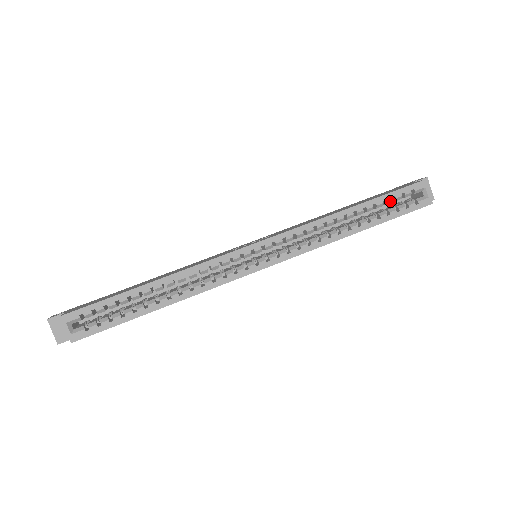
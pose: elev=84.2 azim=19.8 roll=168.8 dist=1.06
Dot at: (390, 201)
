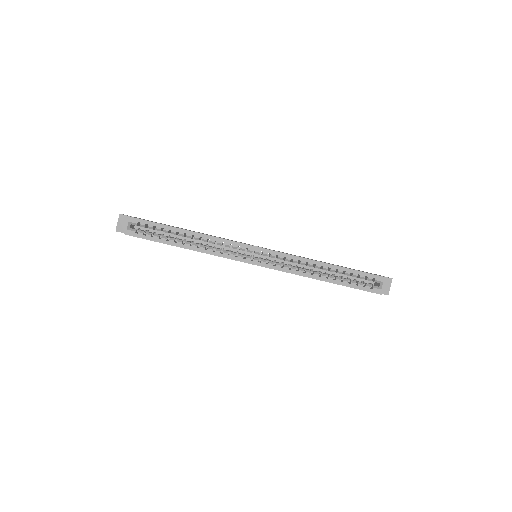
Dot at: (356, 276)
